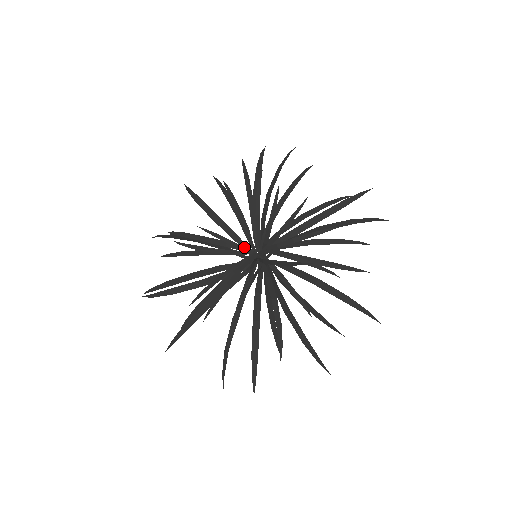
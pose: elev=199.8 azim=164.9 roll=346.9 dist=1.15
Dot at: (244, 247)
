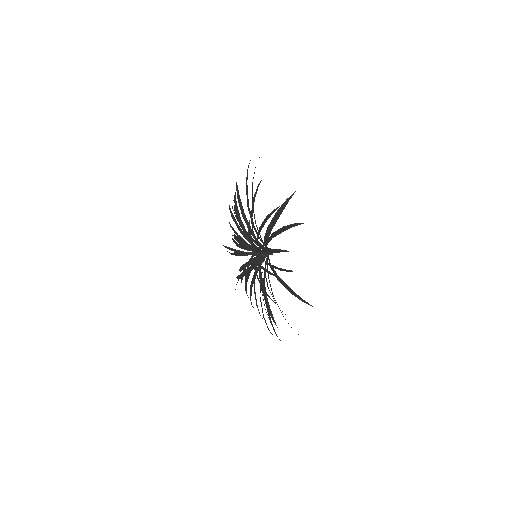
Dot at: (247, 252)
